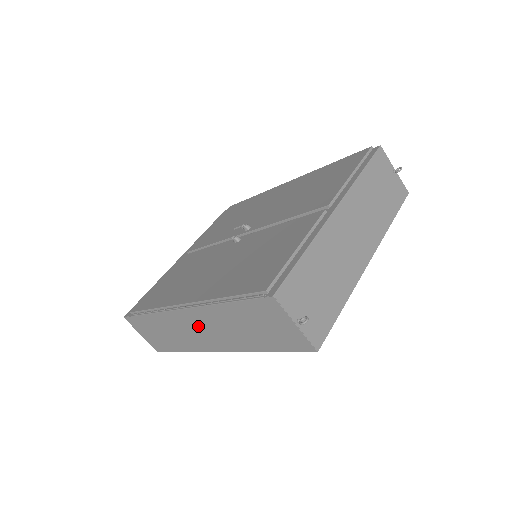
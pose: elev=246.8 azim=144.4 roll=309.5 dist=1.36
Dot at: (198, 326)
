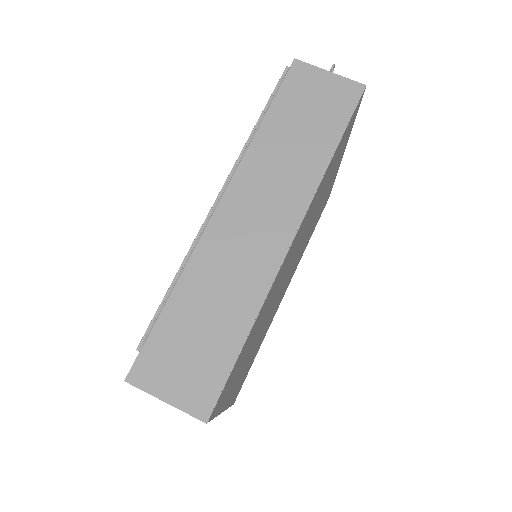
Dot at: (250, 211)
